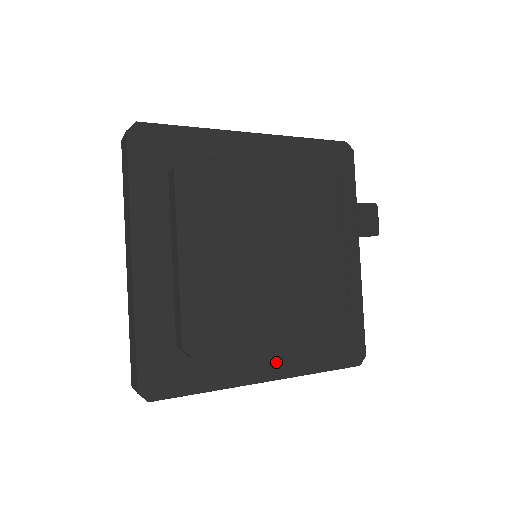
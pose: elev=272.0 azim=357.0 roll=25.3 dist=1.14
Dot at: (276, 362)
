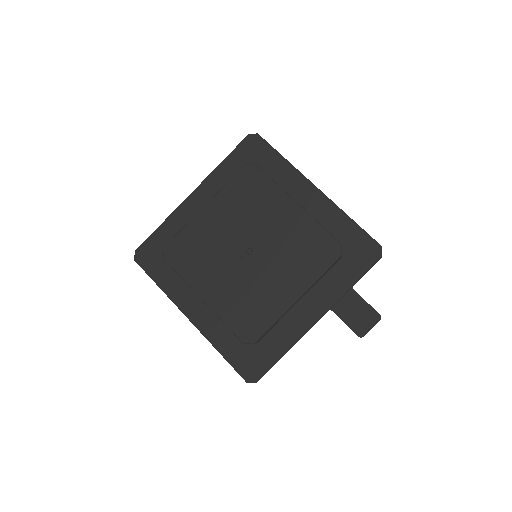
Dot at: (203, 316)
